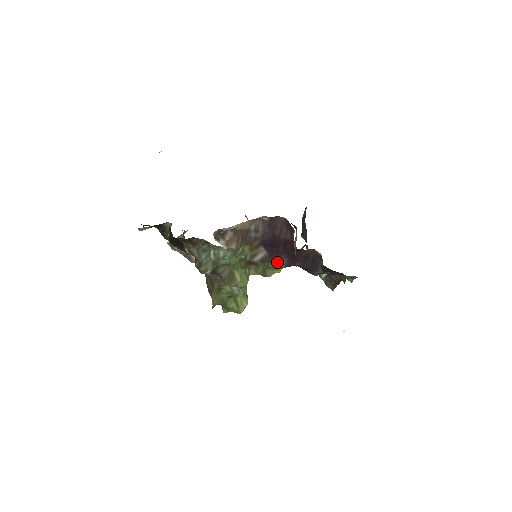
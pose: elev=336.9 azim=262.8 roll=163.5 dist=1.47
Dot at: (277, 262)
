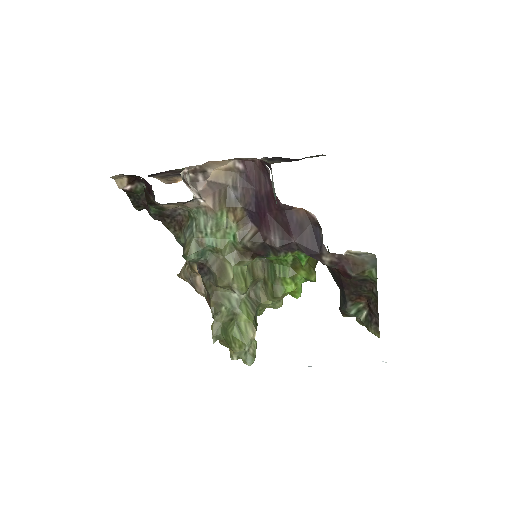
Dot at: (269, 240)
